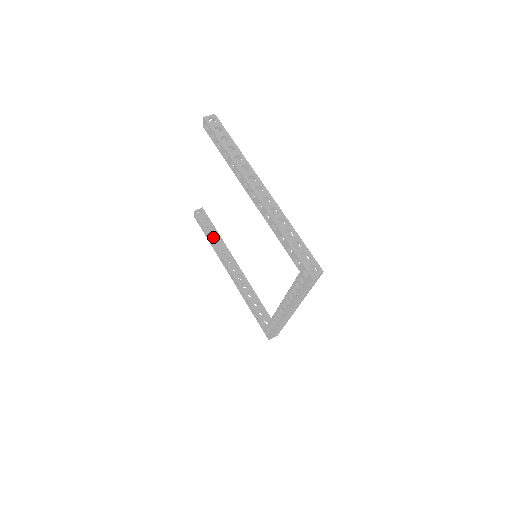
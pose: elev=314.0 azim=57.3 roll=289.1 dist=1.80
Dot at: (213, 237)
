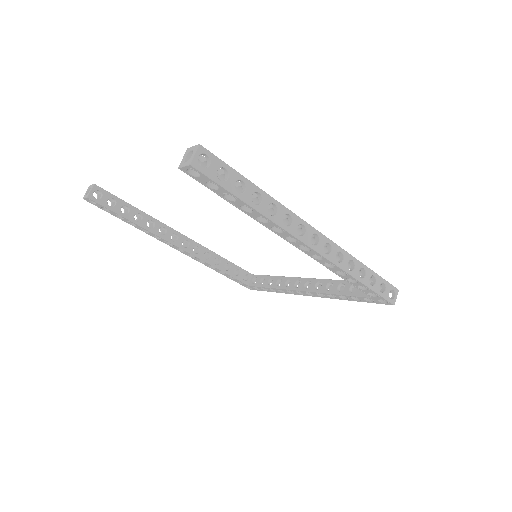
Dot at: occluded
